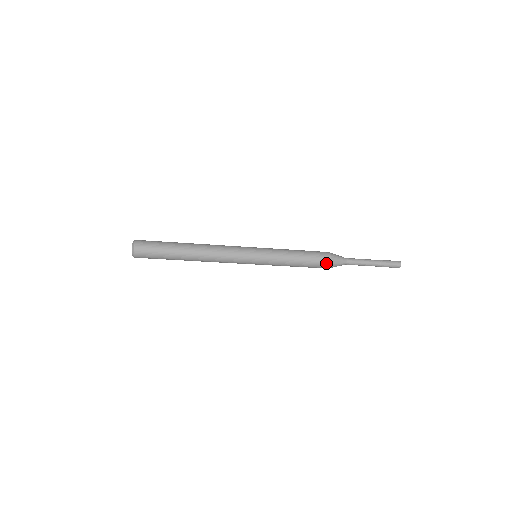
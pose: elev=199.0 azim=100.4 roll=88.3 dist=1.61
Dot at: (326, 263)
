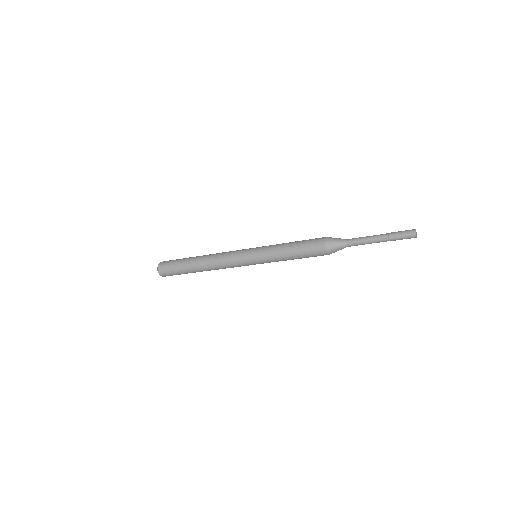
Dot at: (321, 247)
